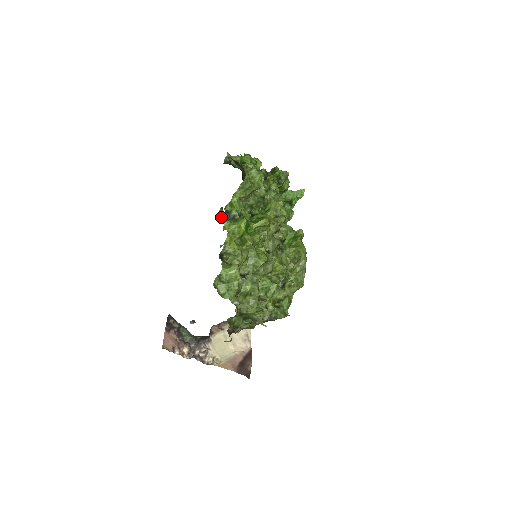
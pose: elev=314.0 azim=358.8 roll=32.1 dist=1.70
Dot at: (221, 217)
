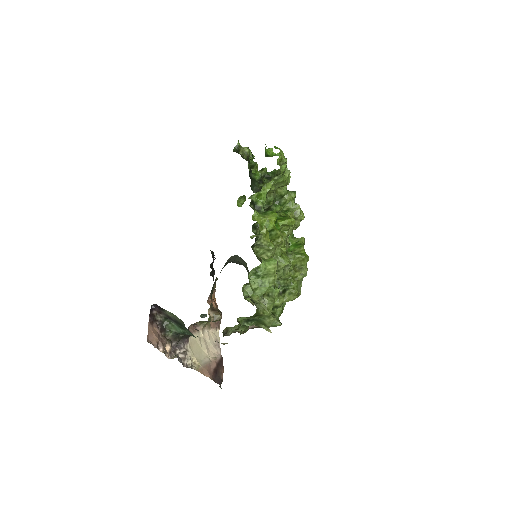
Dot at: (241, 206)
